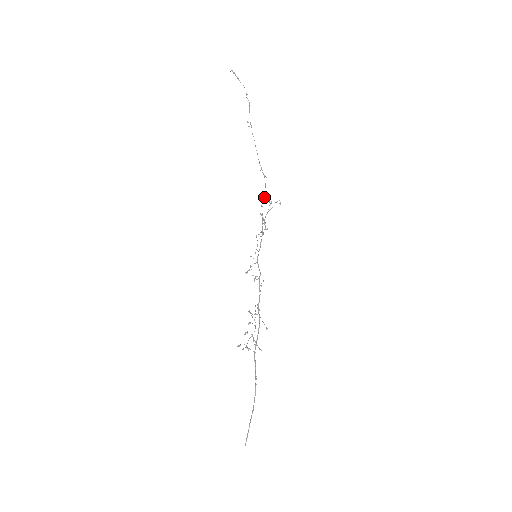
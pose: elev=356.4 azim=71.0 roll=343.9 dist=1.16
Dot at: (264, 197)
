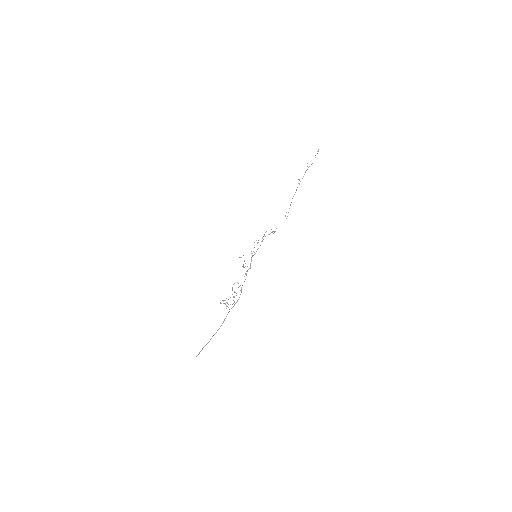
Dot at: occluded
